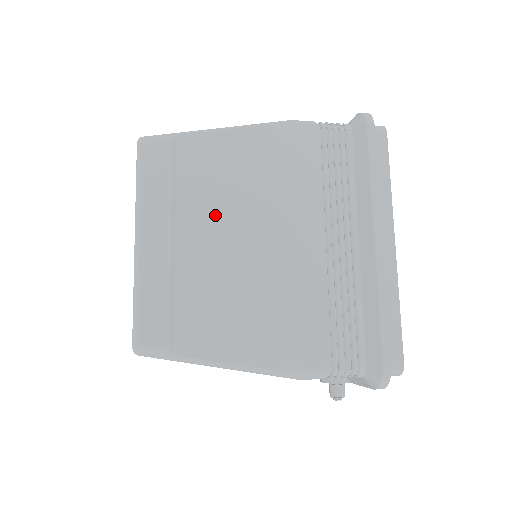
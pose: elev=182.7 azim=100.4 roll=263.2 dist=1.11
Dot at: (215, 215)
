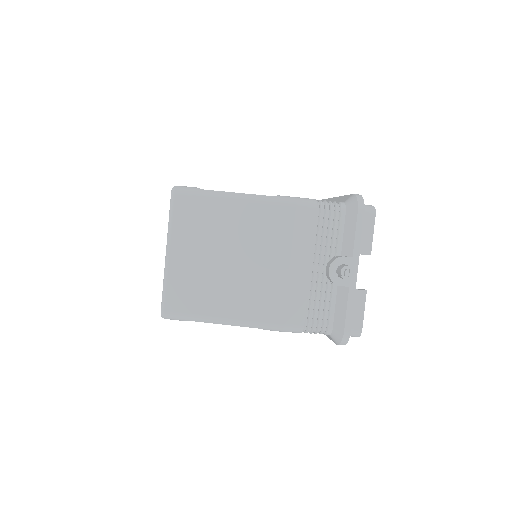
Dot at: occluded
